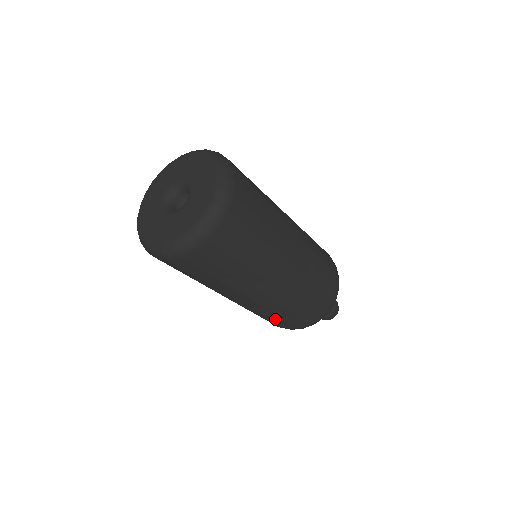
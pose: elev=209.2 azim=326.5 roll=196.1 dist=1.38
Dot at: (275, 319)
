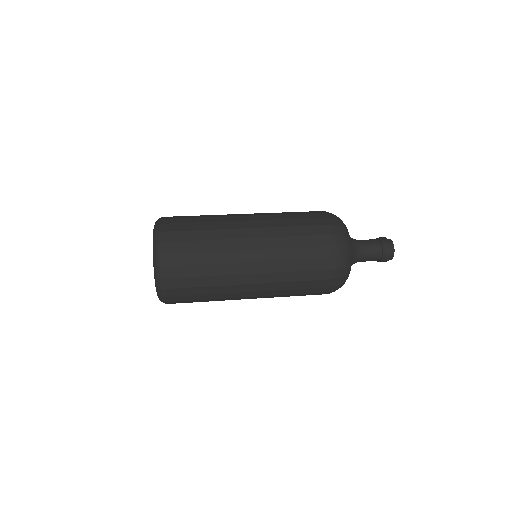
Dot at: (302, 292)
